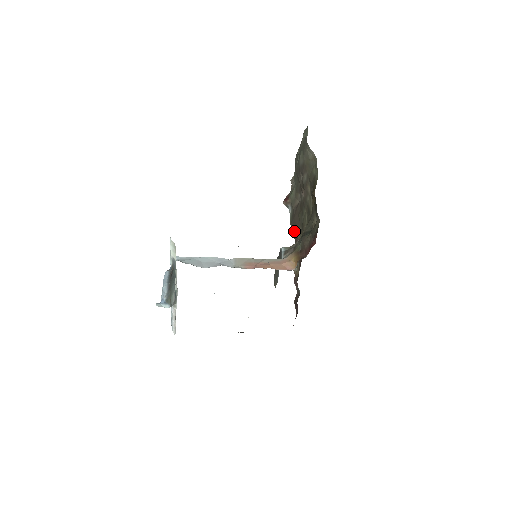
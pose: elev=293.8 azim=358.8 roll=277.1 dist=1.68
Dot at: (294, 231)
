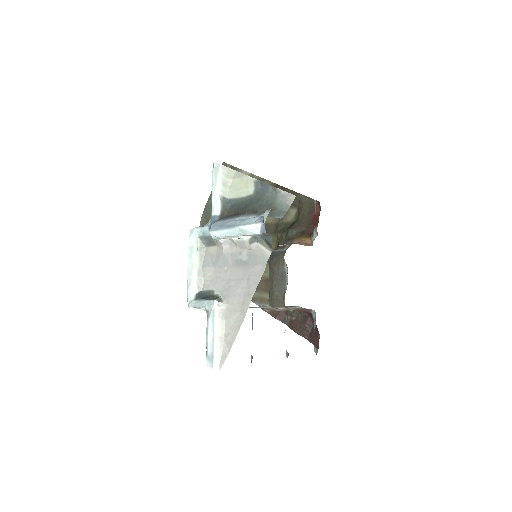
Dot at: occluded
